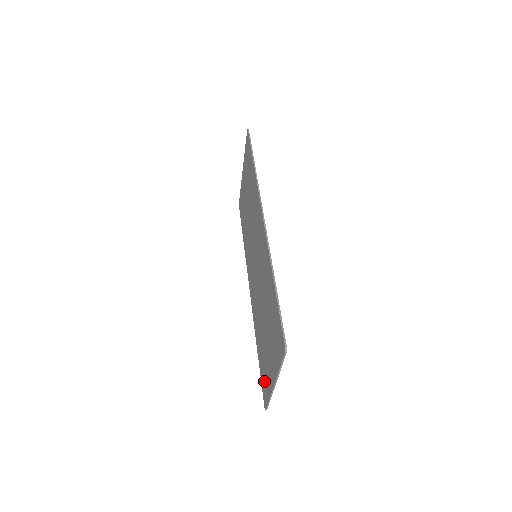
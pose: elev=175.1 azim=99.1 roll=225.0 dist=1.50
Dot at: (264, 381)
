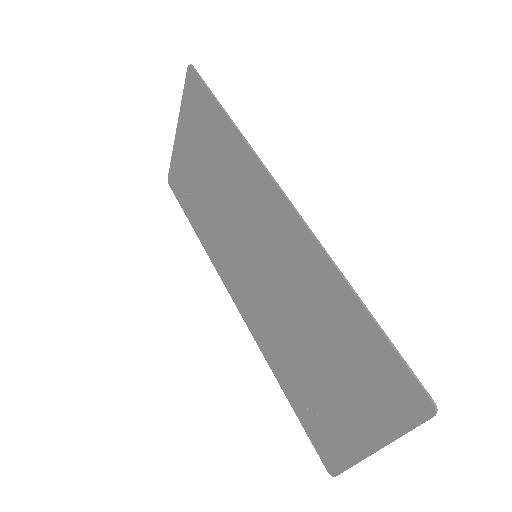
Dot at: (323, 437)
